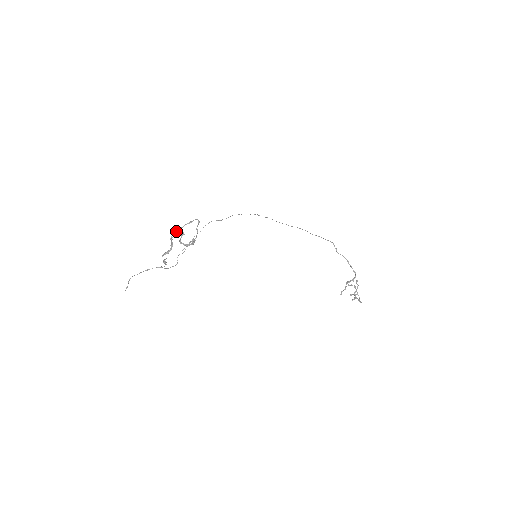
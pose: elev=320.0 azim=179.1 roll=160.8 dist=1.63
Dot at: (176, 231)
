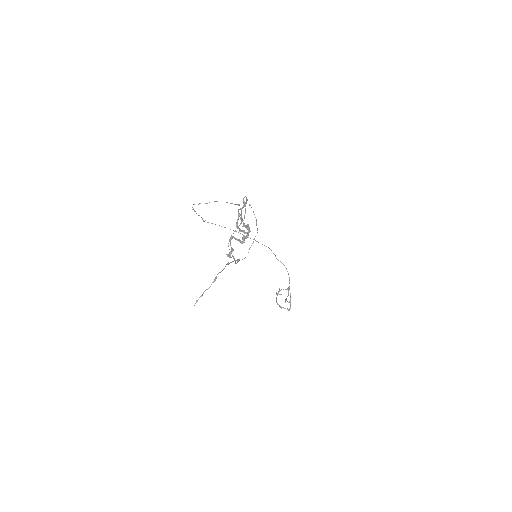
Dot at: (241, 208)
